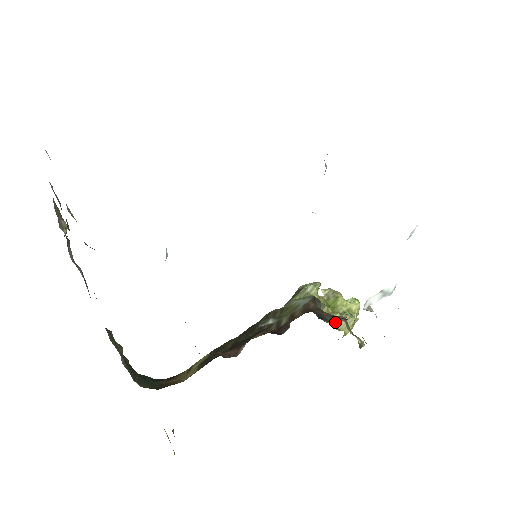
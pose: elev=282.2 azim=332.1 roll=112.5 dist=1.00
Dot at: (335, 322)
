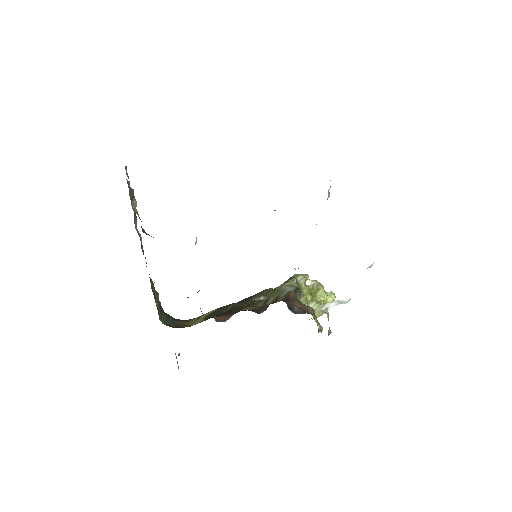
Dot at: occluded
